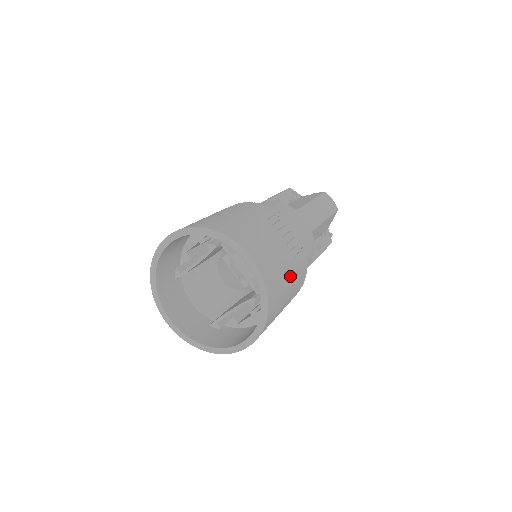
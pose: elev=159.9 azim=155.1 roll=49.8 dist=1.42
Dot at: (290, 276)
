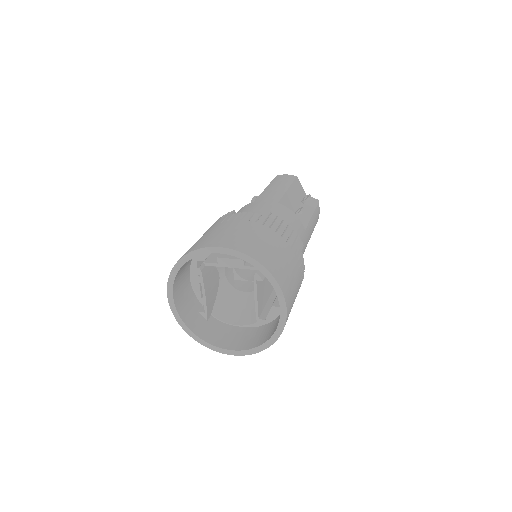
Dot at: (270, 237)
